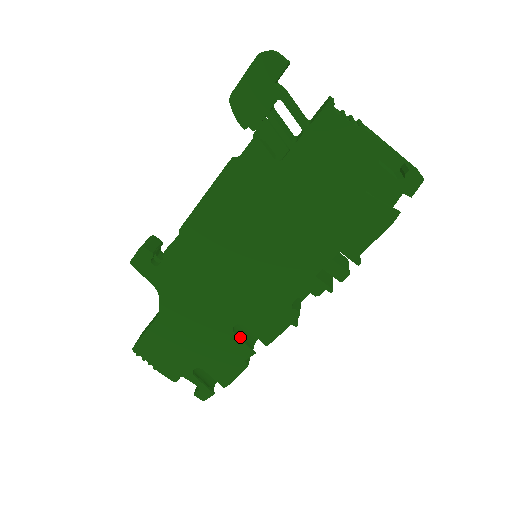
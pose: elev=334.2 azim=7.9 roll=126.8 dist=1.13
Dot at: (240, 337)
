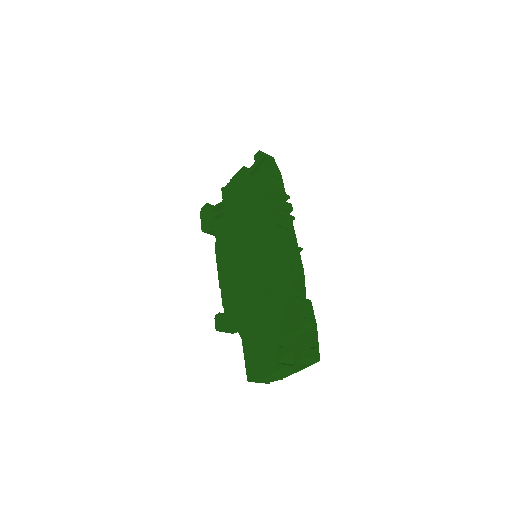
Dot at: (278, 290)
